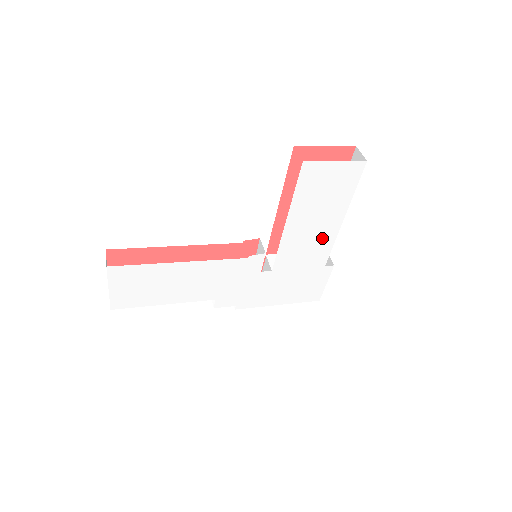
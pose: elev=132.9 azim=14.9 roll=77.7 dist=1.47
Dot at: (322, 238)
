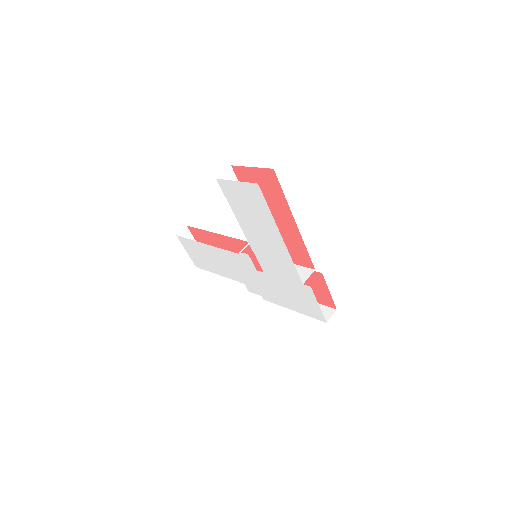
Dot at: (279, 253)
